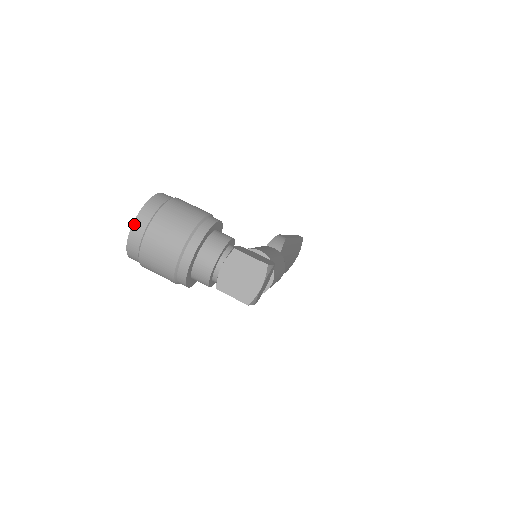
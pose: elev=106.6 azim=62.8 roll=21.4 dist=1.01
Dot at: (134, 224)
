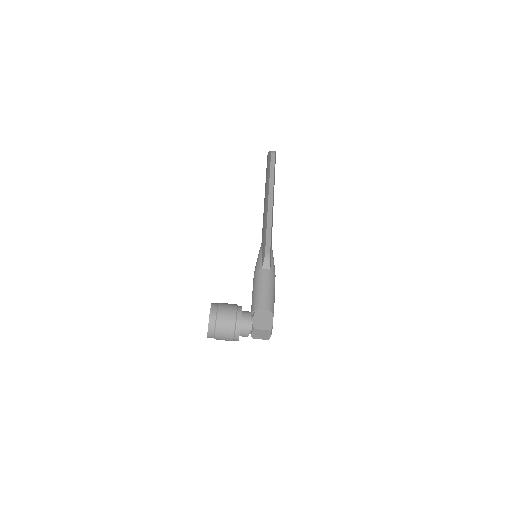
Dot at: (208, 335)
